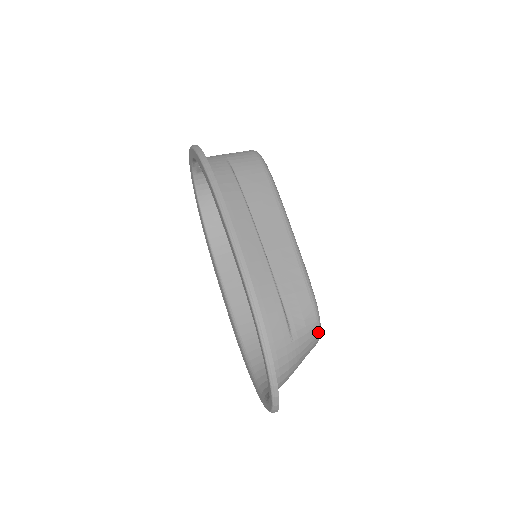
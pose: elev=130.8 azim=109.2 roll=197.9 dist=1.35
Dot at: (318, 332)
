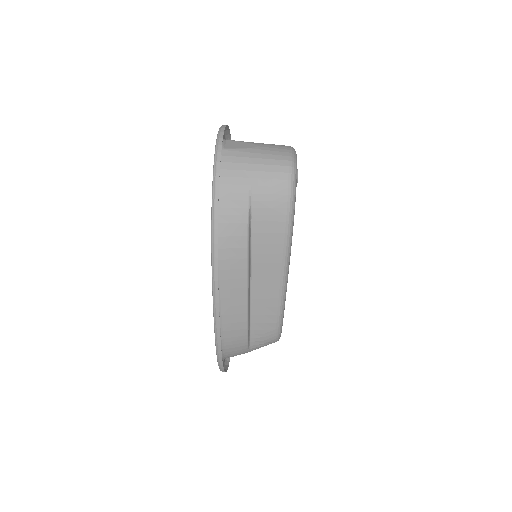
Dot at: occluded
